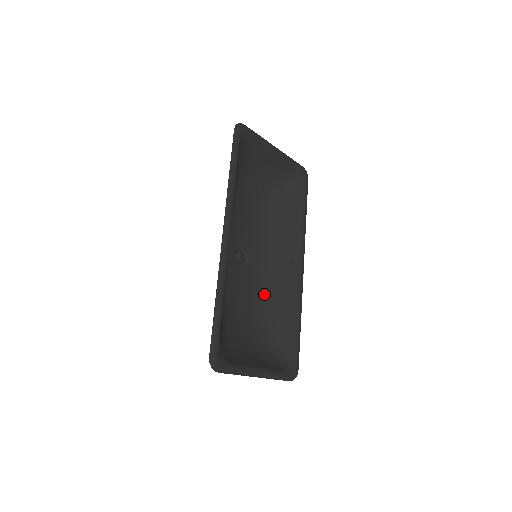
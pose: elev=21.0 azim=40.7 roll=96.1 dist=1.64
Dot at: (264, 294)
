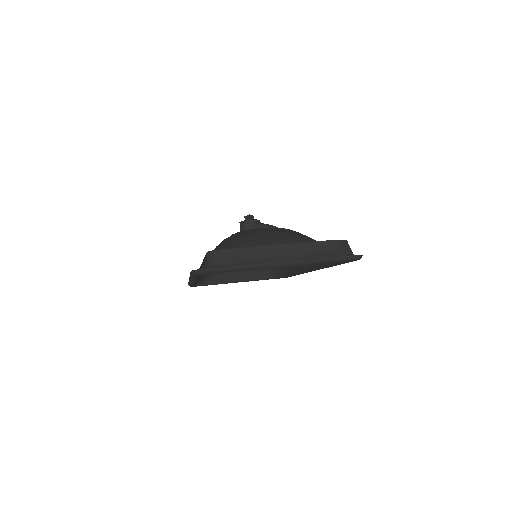
Dot at: occluded
